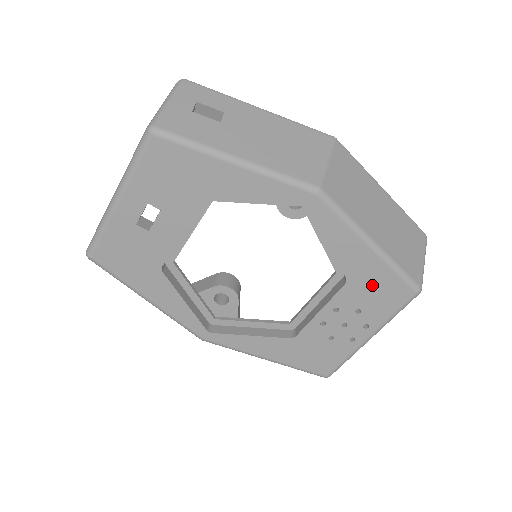
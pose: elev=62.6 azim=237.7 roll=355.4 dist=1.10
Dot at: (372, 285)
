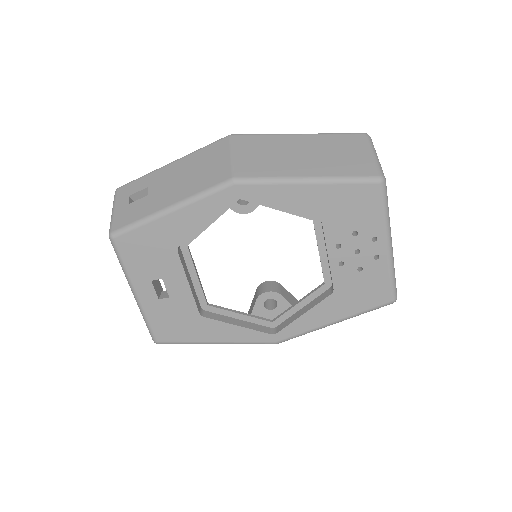
Dot at: (341, 207)
